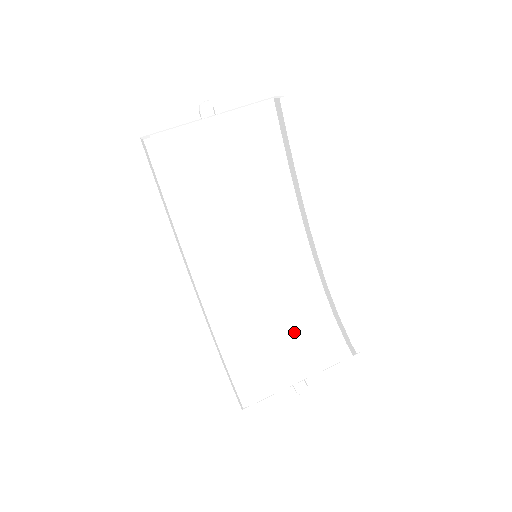
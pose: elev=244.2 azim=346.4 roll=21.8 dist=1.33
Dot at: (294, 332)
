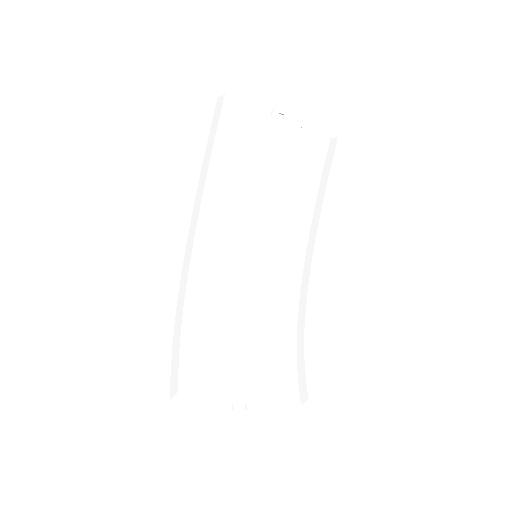
Dot at: (255, 351)
